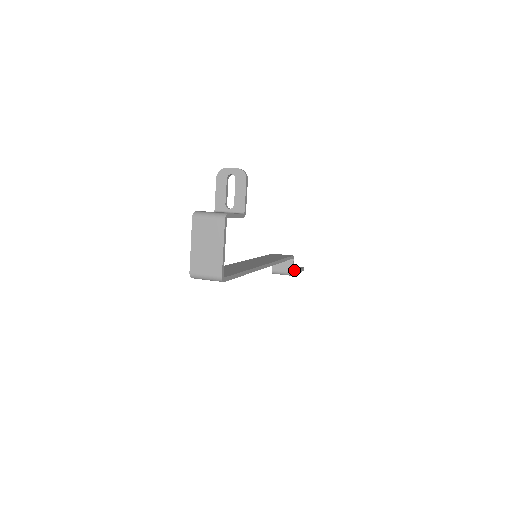
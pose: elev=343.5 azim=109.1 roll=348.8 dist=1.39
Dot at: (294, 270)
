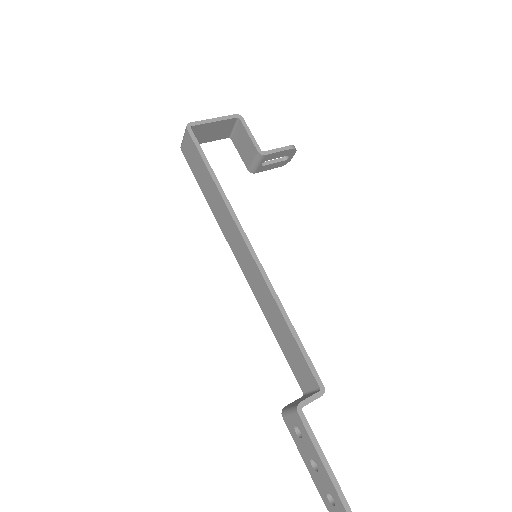
Dot at: (318, 448)
